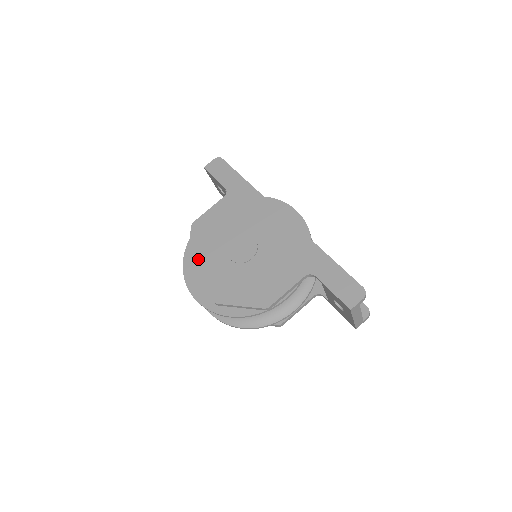
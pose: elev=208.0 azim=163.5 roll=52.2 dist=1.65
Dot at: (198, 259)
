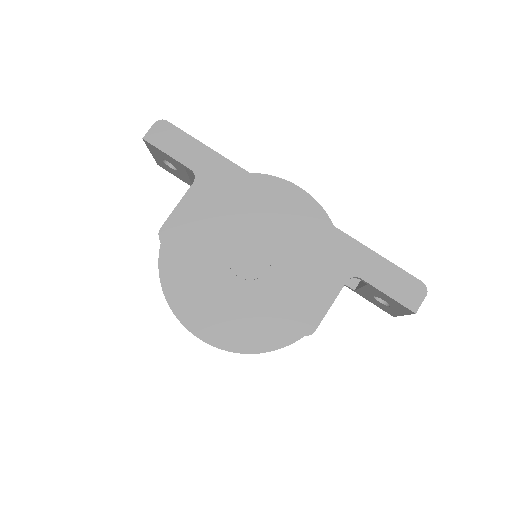
Dot at: (189, 285)
